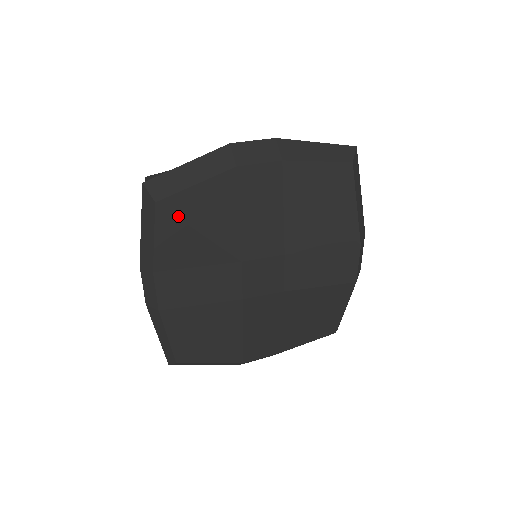
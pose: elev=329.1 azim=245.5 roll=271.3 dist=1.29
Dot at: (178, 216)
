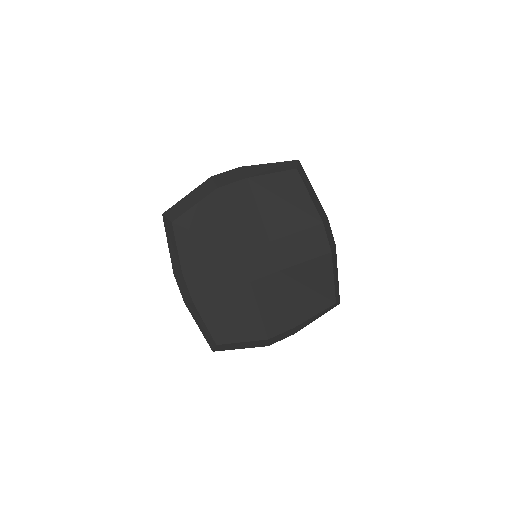
Dot at: (188, 228)
